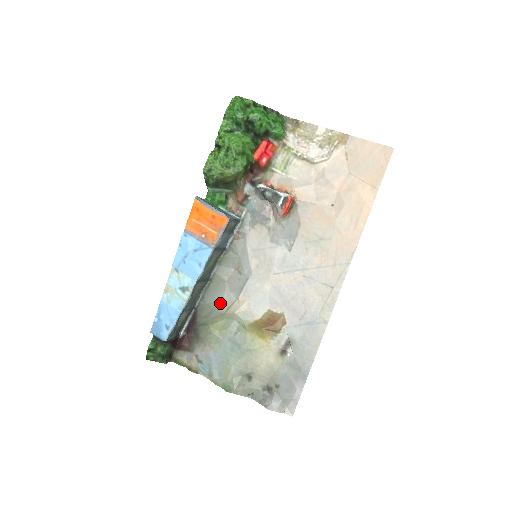
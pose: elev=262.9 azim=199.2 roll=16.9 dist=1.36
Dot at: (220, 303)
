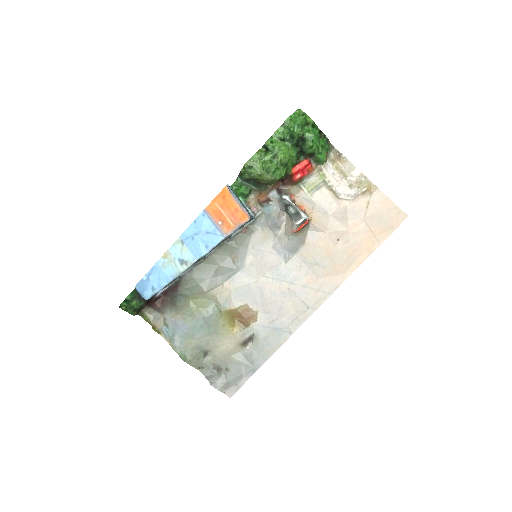
Dot at: (205, 282)
